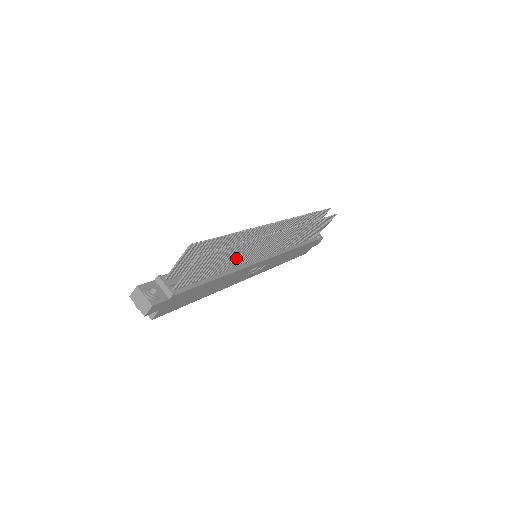
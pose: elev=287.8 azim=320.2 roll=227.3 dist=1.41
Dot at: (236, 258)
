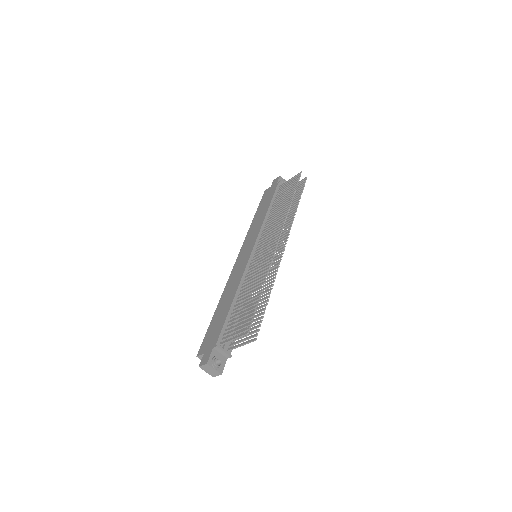
Dot at: occluded
